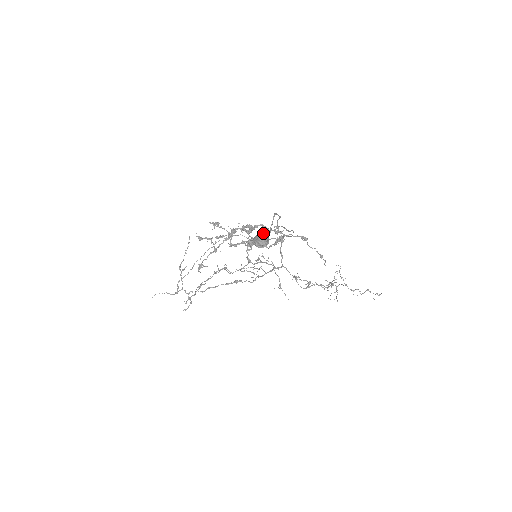
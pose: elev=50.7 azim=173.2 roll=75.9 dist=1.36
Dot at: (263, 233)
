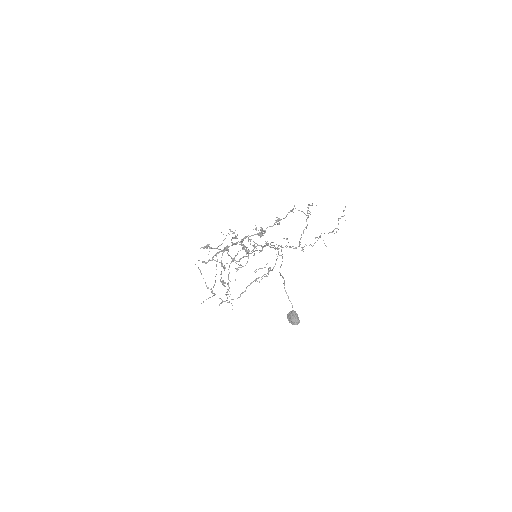
Dot at: (292, 315)
